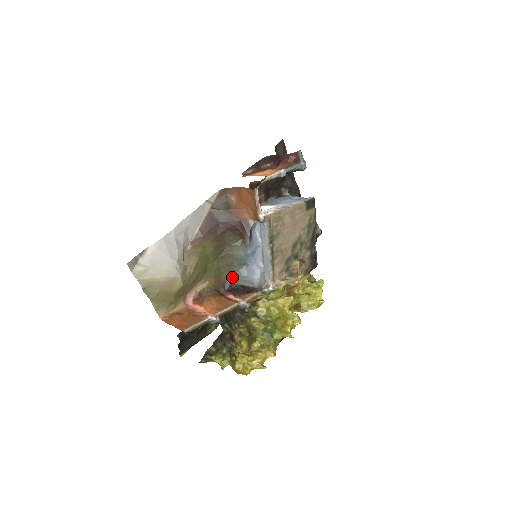
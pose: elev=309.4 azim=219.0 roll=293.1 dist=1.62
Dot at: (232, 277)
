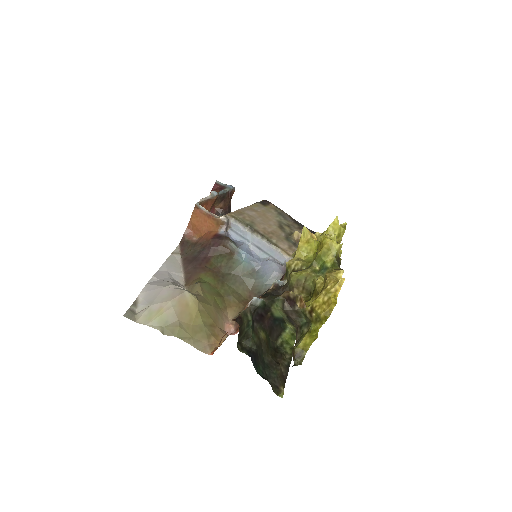
Dot at: (256, 291)
